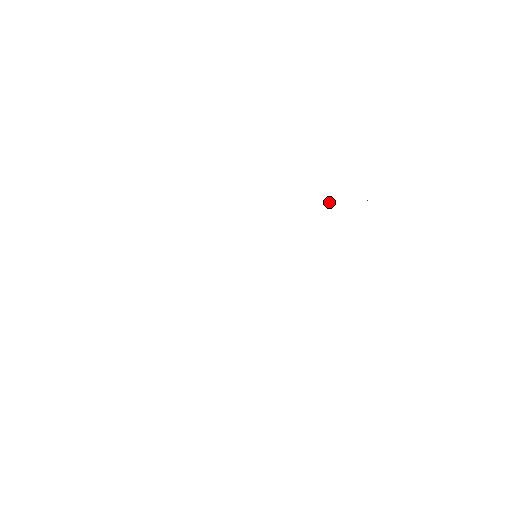
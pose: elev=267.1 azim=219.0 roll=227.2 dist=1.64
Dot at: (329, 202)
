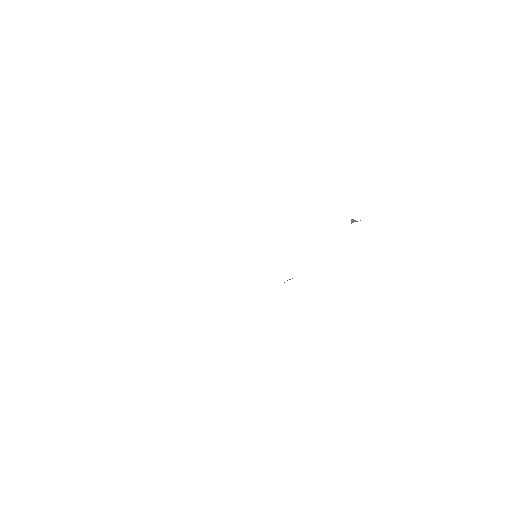
Dot at: (353, 221)
